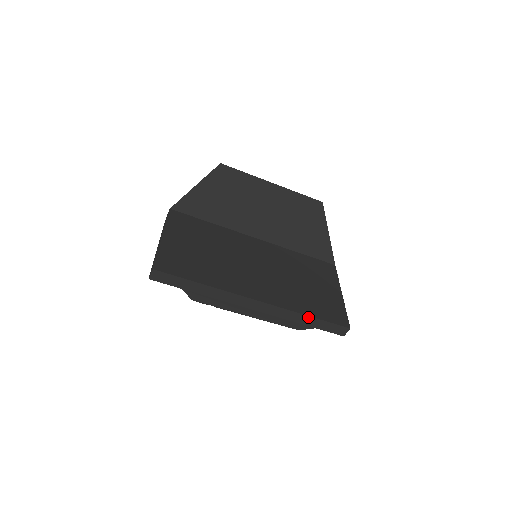
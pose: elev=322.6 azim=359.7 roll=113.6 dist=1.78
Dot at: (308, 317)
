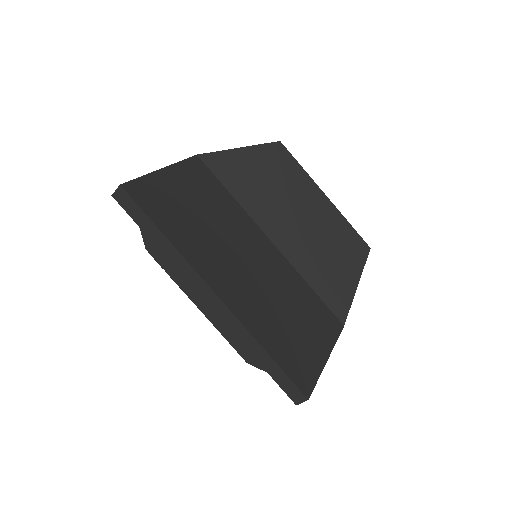
Dot at: (264, 352)
